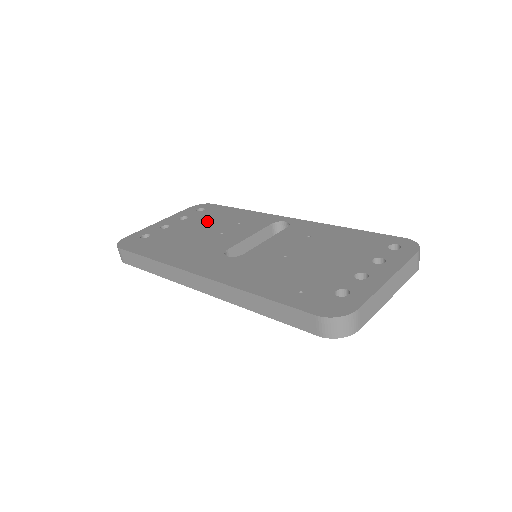
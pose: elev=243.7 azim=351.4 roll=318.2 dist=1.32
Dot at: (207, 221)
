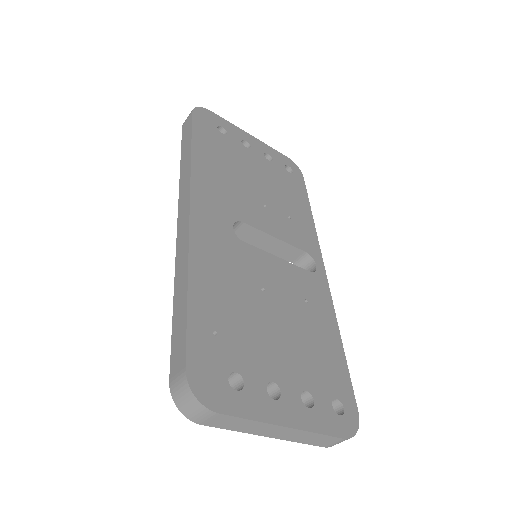
Dot at: (276, 183)
